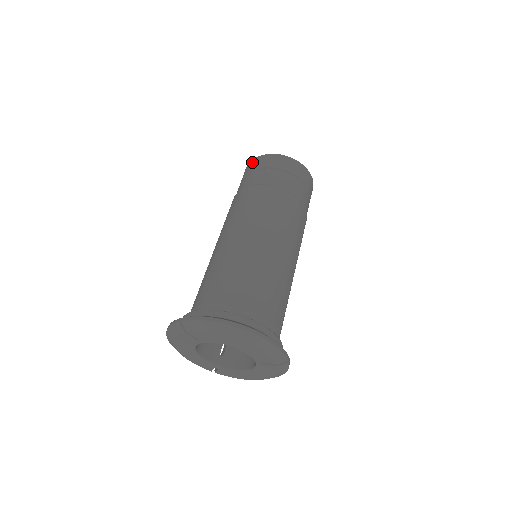
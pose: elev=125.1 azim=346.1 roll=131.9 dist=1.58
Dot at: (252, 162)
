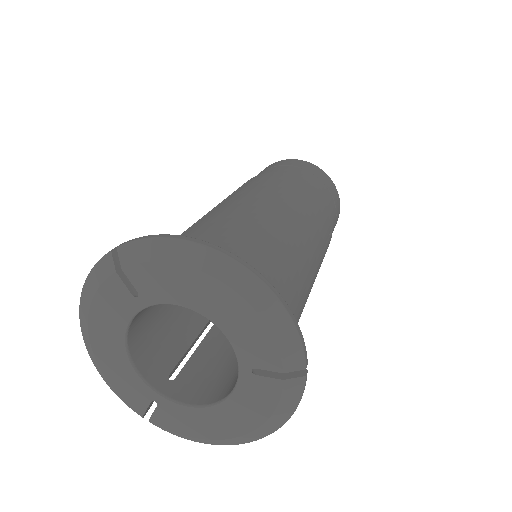
Dot at: (265, 168)
